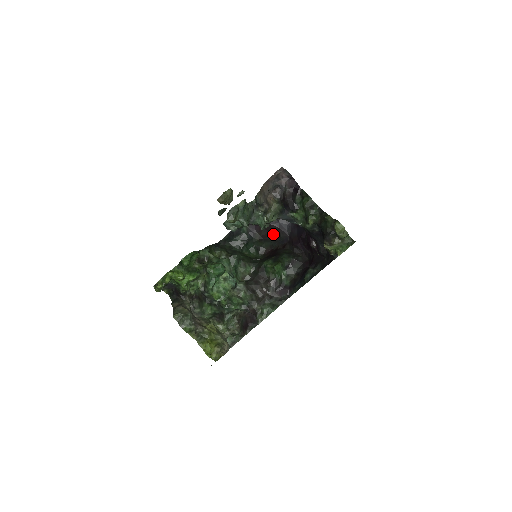
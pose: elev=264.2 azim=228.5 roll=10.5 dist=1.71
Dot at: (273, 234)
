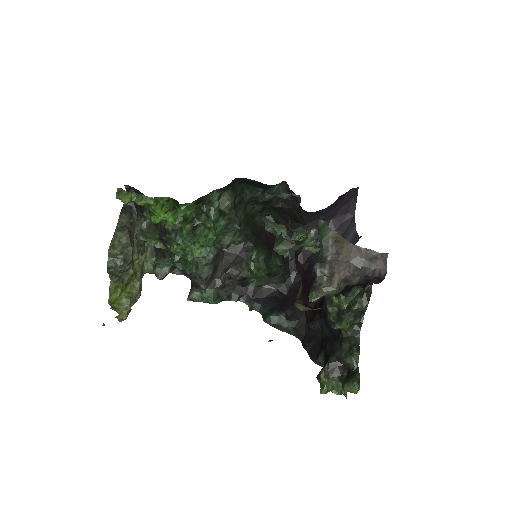
Dot at: (293, 220)
